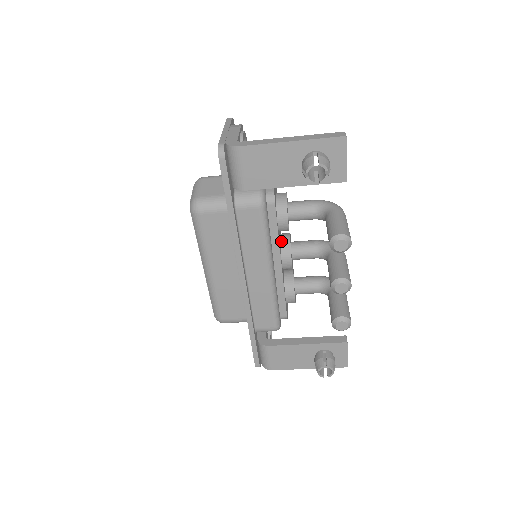
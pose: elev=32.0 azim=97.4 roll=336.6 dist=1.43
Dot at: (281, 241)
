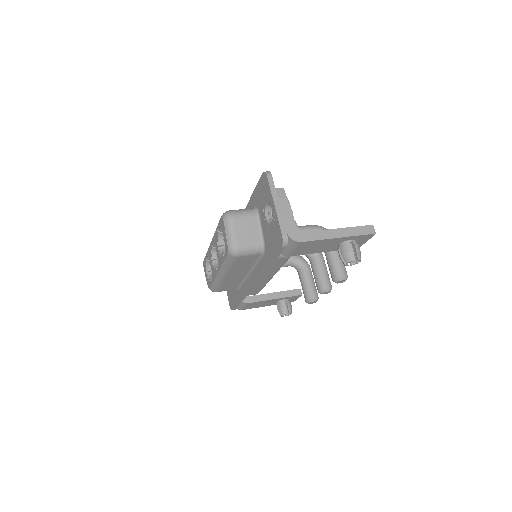
Dot at: occluded
